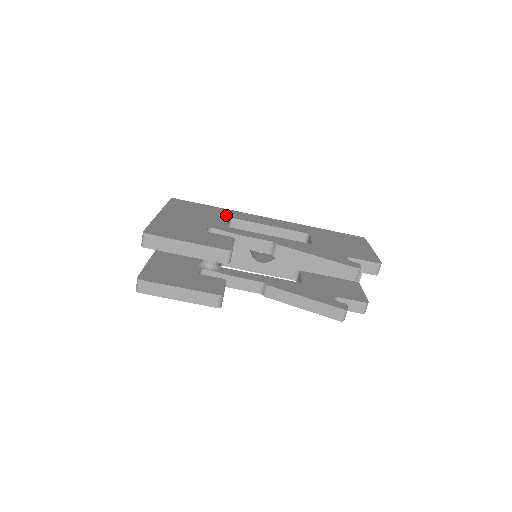
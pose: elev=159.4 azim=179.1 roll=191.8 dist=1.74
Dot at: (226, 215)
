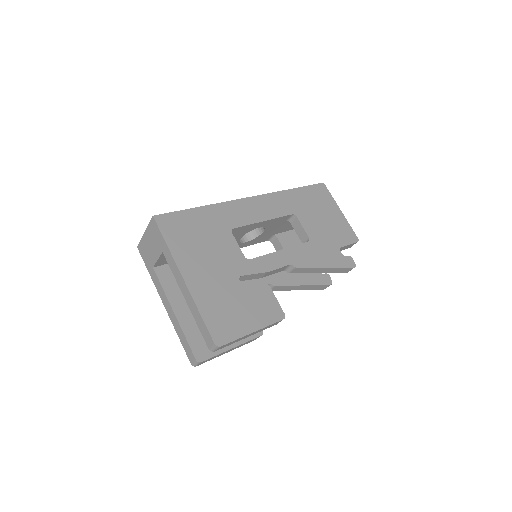
Dot at: (224, 226)
